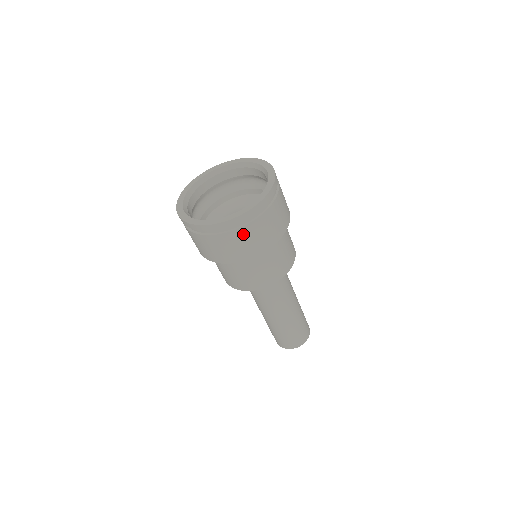
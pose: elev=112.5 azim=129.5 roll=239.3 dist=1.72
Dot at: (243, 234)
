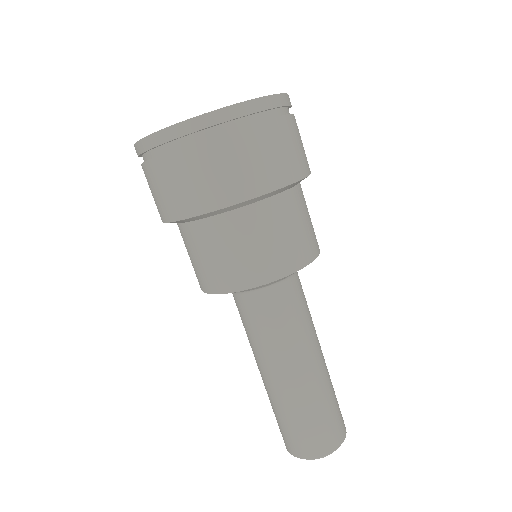
Dot at: (260, 137)
